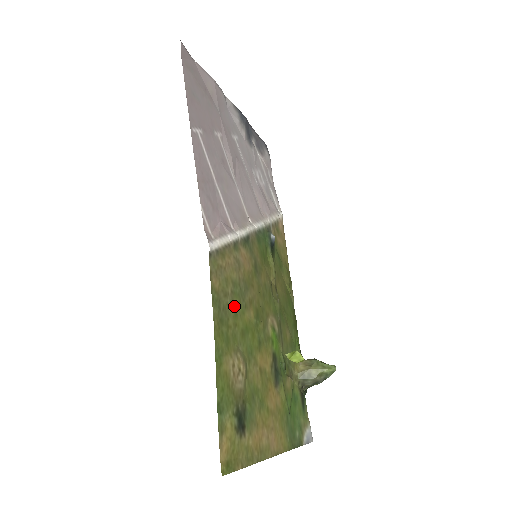
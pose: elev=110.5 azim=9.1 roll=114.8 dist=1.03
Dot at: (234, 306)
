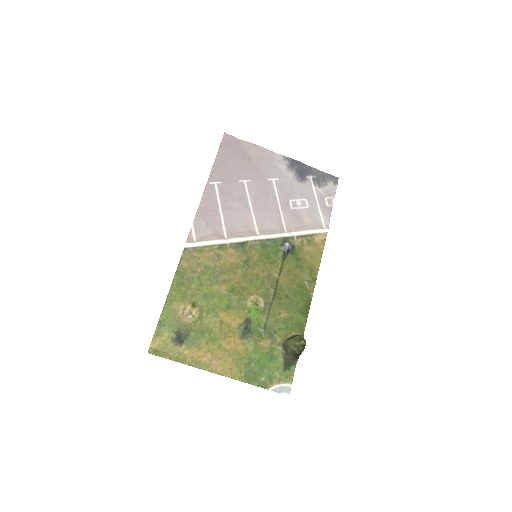
Dot at: (201, 279)
